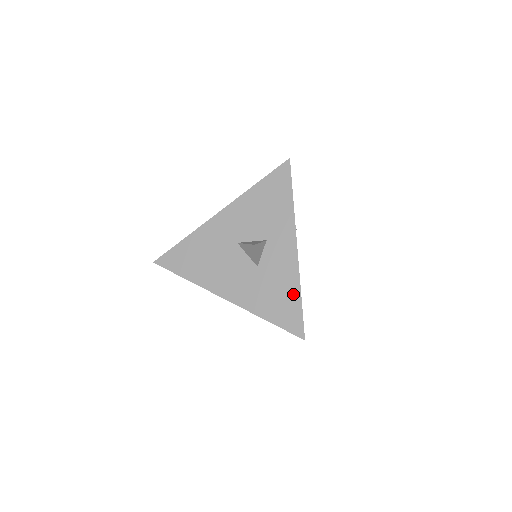
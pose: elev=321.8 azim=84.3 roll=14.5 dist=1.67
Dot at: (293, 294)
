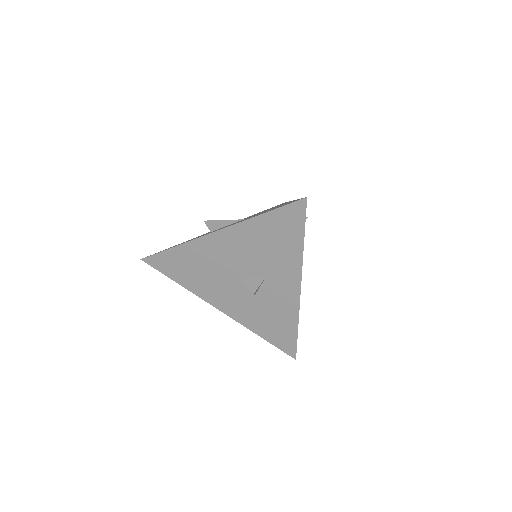
Dot at: (290, 326)
